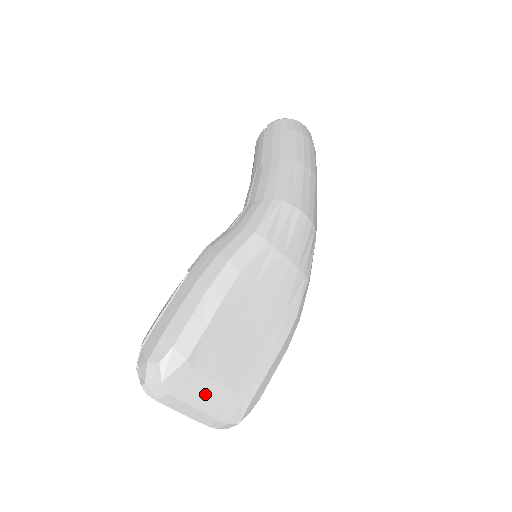
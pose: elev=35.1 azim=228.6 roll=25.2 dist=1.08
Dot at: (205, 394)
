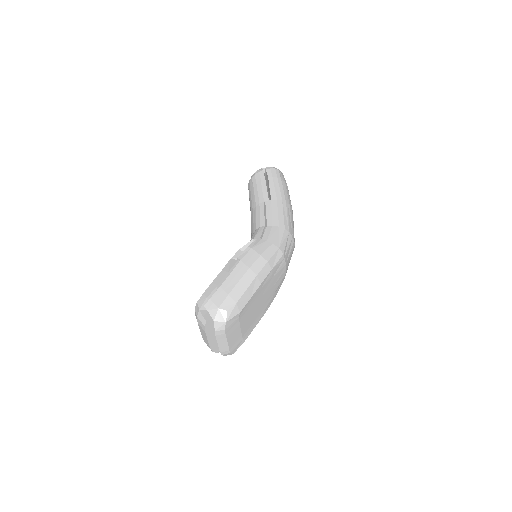
Dot at: (234, 333)
